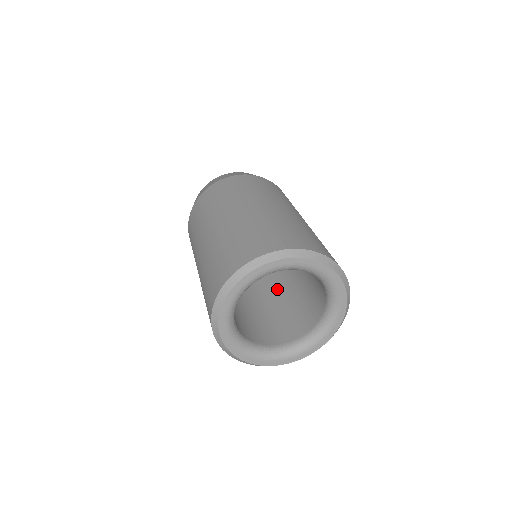
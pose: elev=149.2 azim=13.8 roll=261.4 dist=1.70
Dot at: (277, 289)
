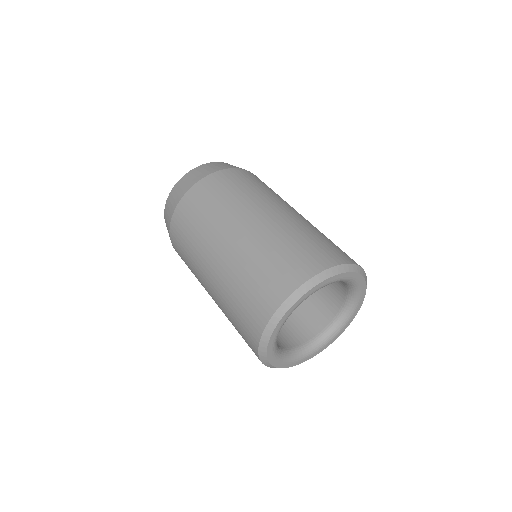
Dot at: occluded
